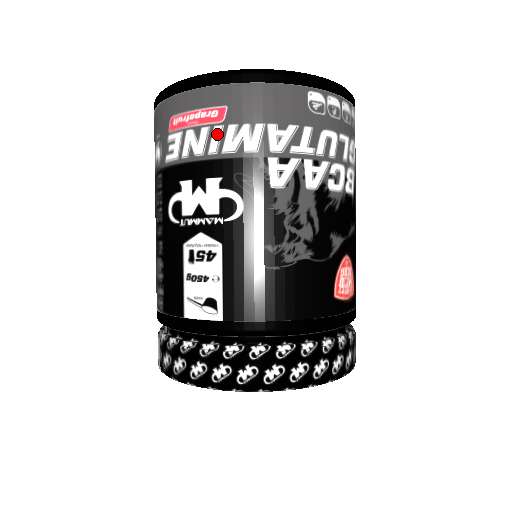
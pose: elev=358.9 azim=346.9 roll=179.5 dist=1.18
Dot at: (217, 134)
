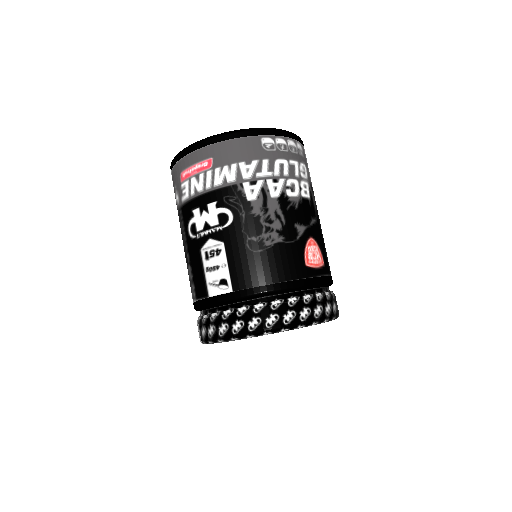
Dot at: (209, 176)
